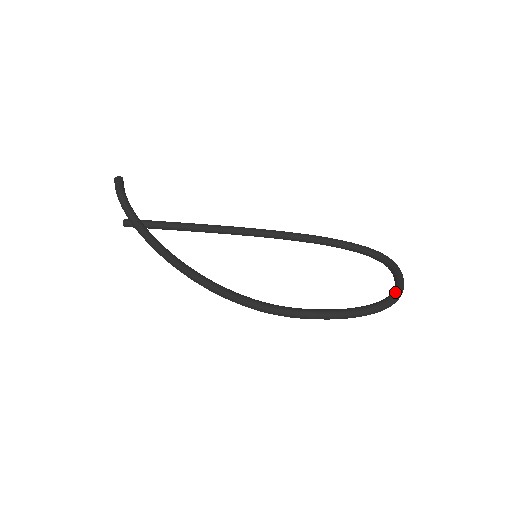
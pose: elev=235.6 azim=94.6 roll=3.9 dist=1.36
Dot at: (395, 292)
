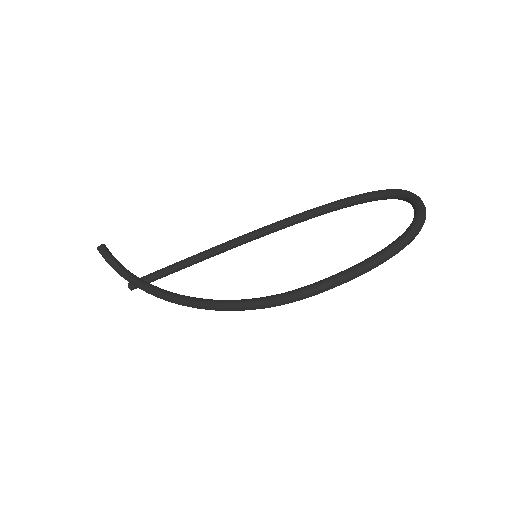
Dot at: (415, 219)
